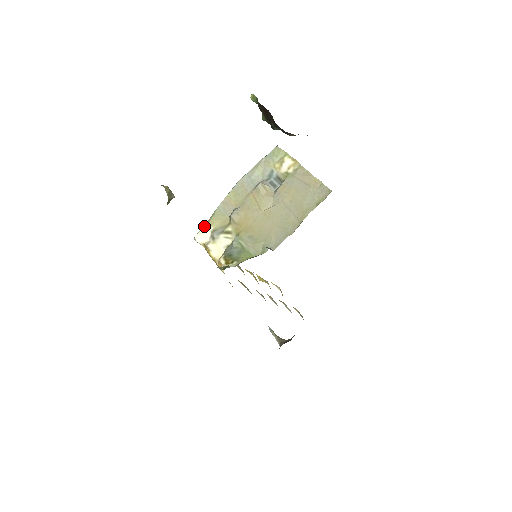
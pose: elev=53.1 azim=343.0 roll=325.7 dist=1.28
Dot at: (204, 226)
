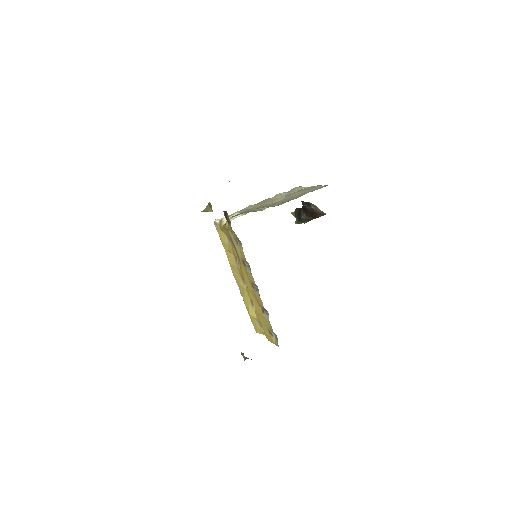
Dot at: occluded
